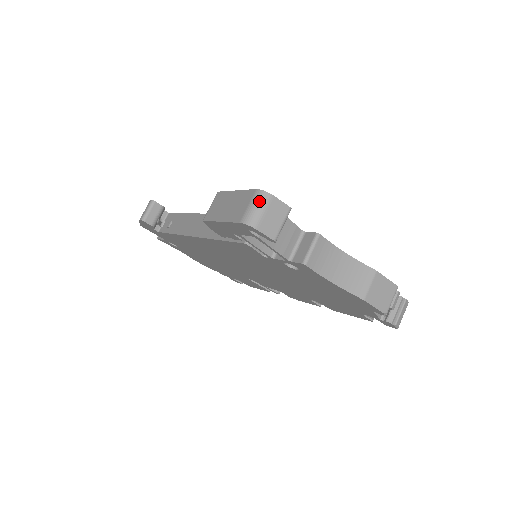
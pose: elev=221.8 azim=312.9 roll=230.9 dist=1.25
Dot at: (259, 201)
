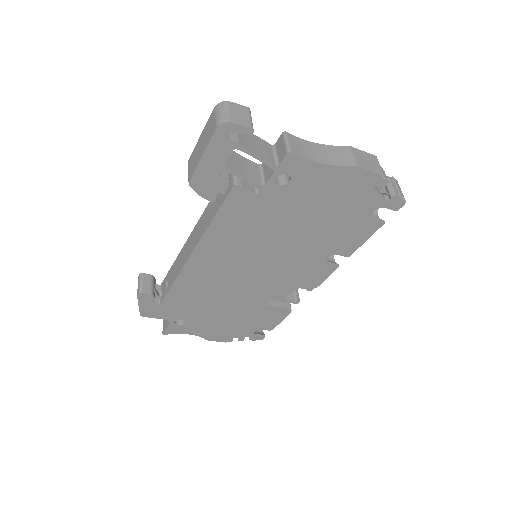
Dot at: (221, 108)
